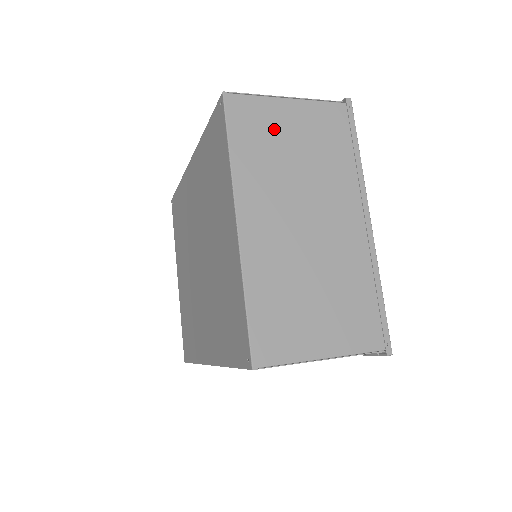
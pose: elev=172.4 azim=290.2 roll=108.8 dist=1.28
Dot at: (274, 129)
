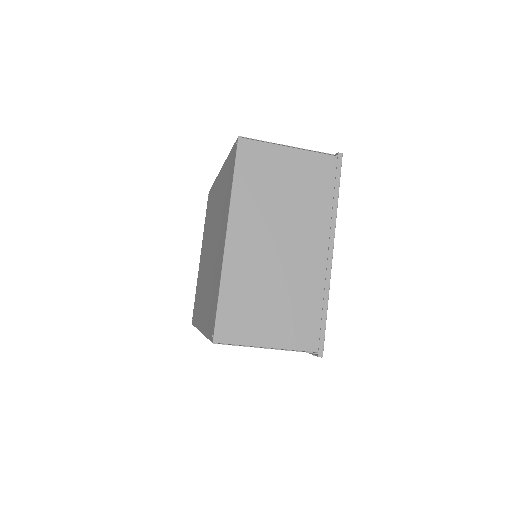
Dot at: (272, 170)
